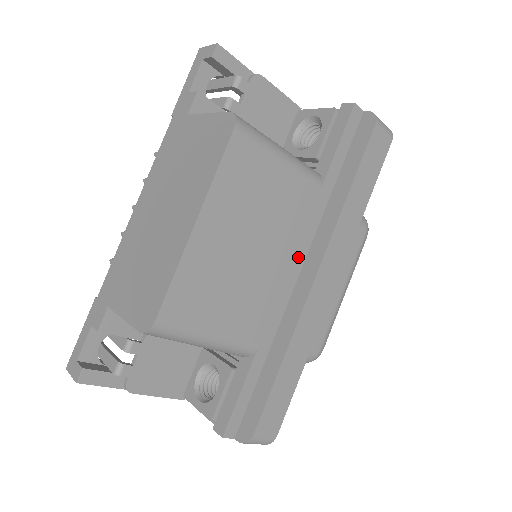
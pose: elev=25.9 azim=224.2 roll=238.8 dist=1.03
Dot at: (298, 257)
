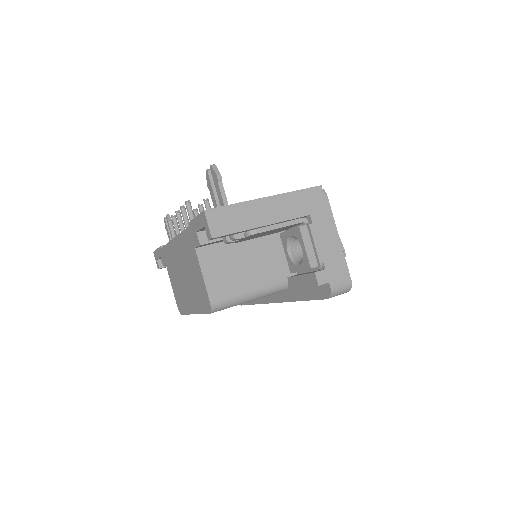
Dot at: occluded
